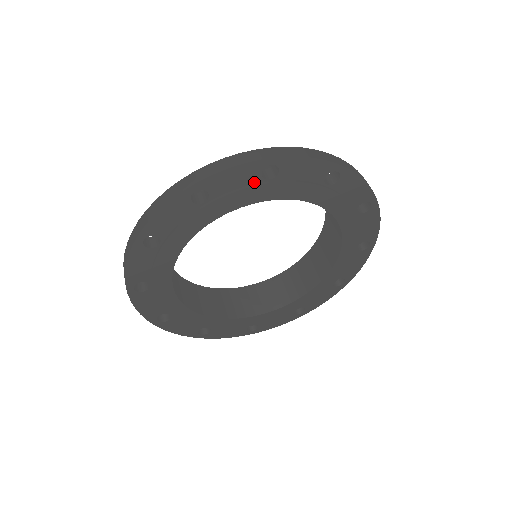
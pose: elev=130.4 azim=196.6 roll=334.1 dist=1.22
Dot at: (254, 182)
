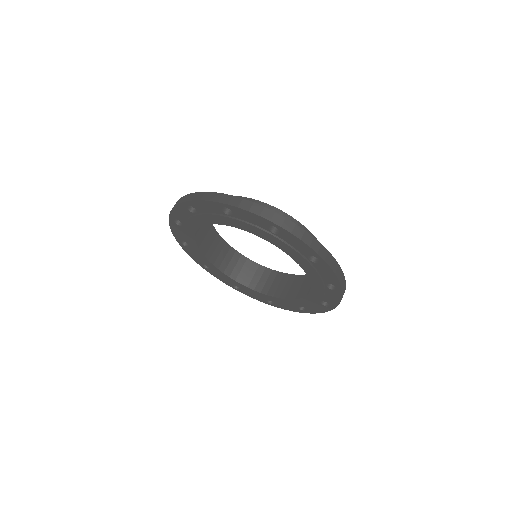
Dot at: (220, 213)
